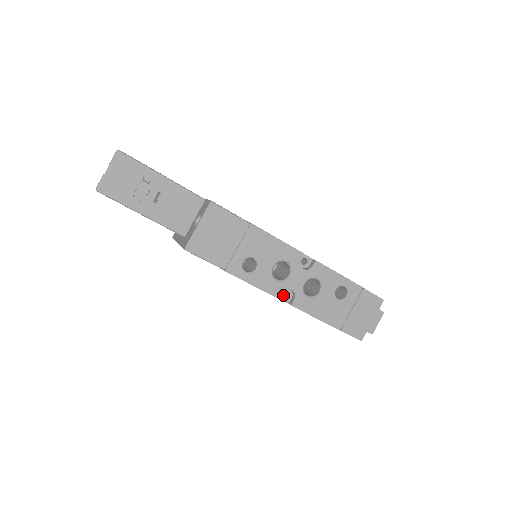
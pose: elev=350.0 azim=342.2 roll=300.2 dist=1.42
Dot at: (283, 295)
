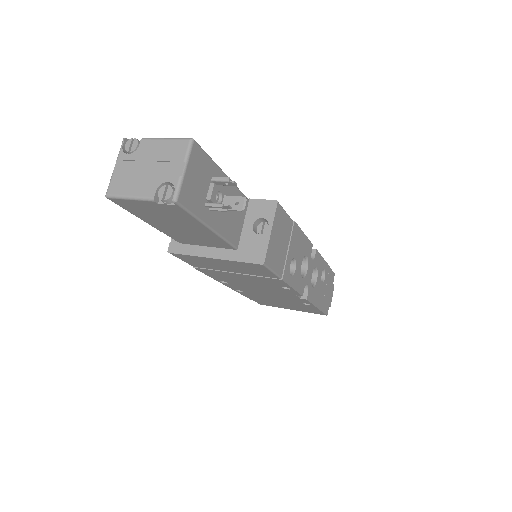
Dot at: occluded
